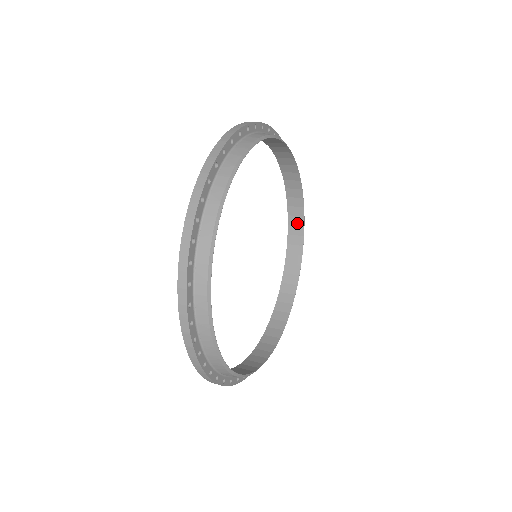
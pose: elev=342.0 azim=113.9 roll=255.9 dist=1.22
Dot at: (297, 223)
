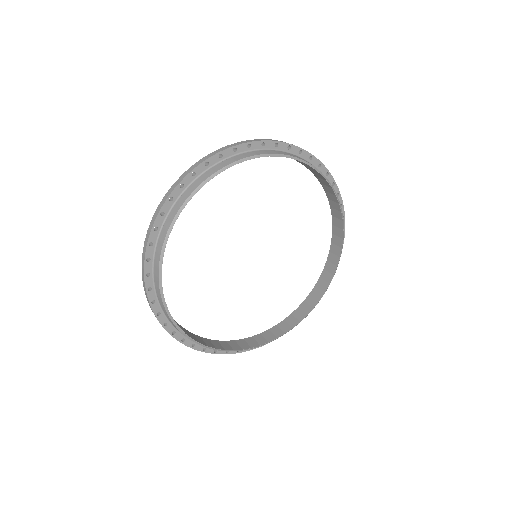
Dot at: (337, 216)
